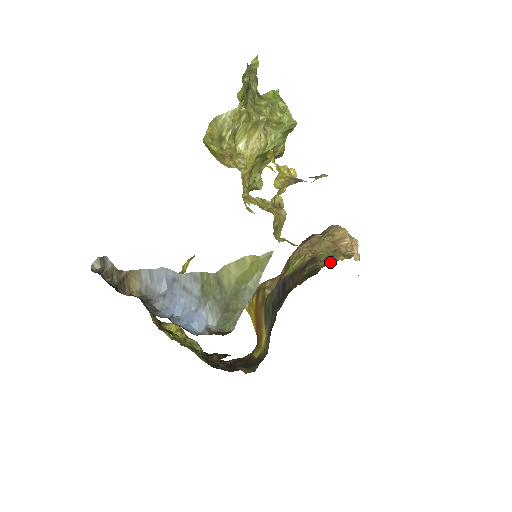
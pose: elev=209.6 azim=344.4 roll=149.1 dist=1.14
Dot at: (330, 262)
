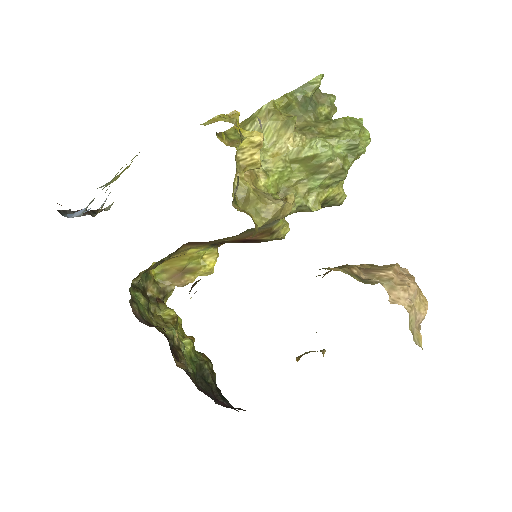
Dot at: occluded
